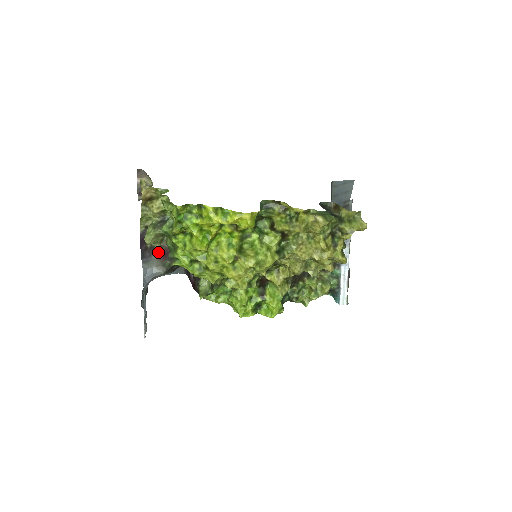
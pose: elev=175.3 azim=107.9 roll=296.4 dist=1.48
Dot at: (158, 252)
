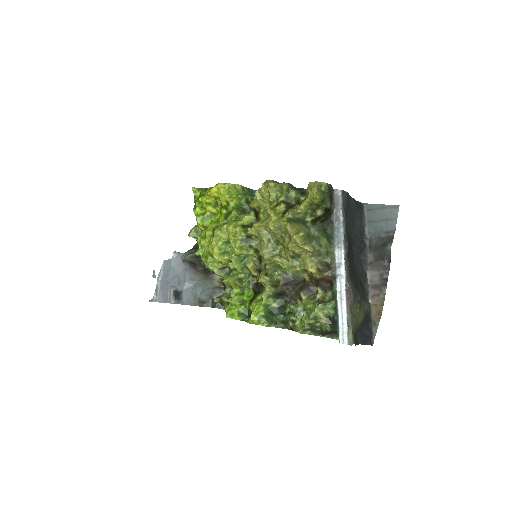
Dot at: (195, 246)
